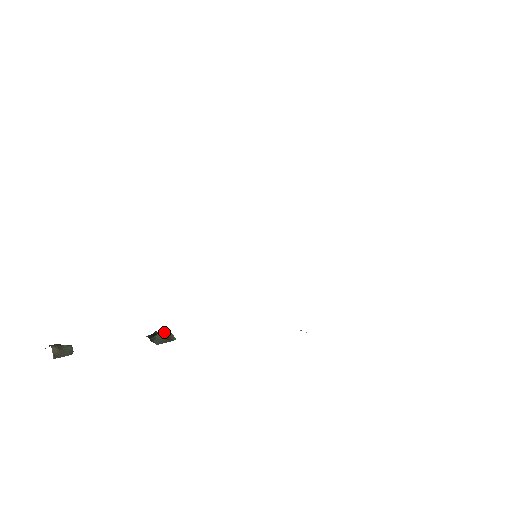
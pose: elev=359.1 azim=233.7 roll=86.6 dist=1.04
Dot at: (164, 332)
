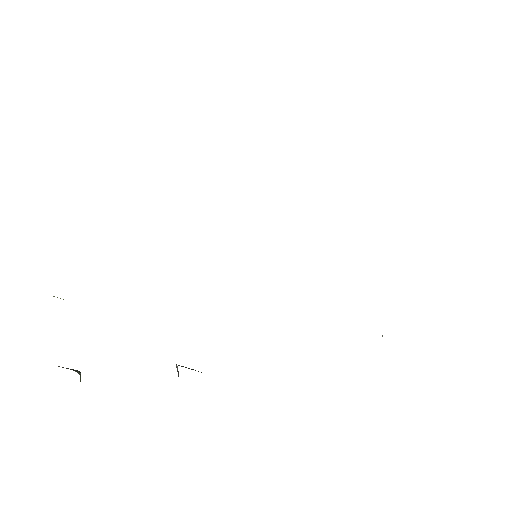
Dot at: occluded
